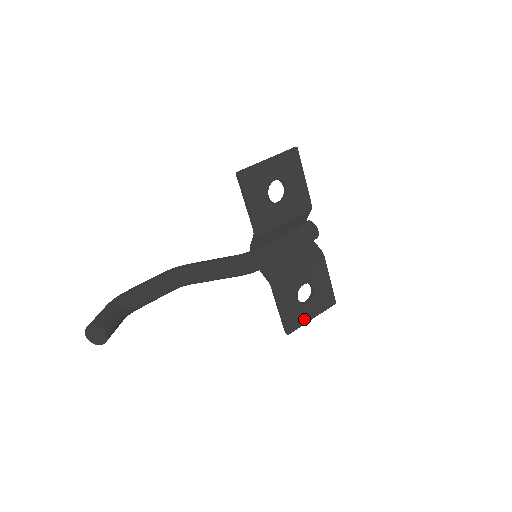
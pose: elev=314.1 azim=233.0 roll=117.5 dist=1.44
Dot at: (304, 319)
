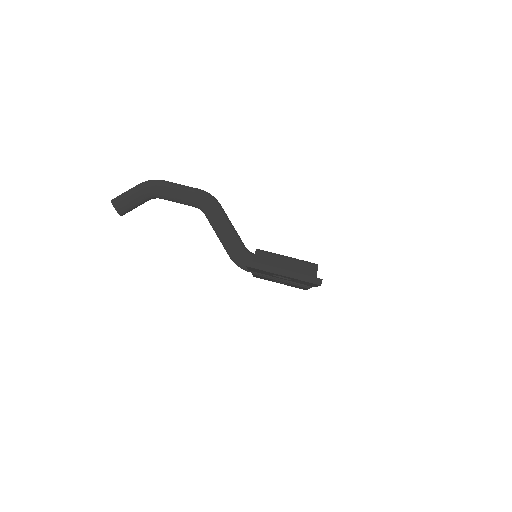
Dot at: (272, 281)
